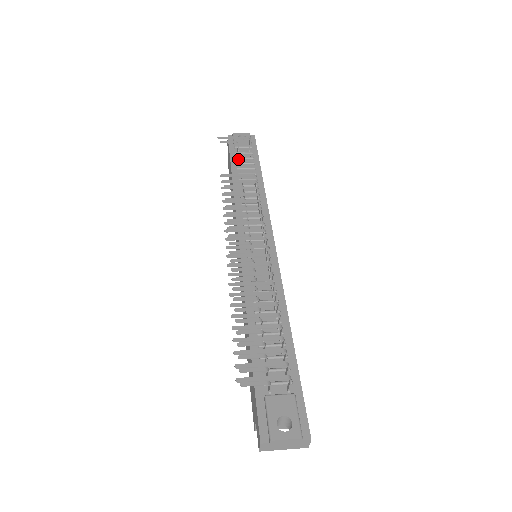
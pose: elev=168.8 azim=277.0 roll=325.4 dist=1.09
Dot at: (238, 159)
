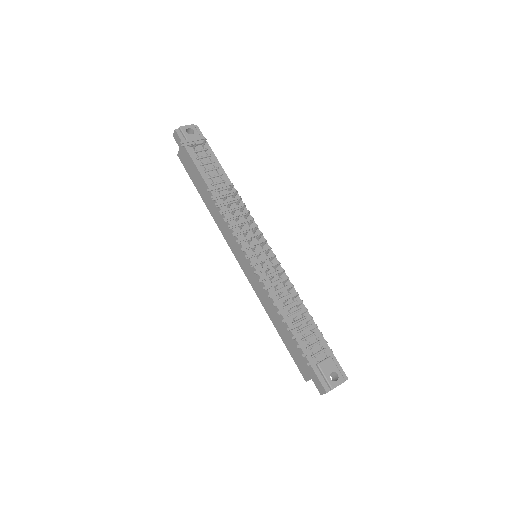
Dot at: (199, 159)
